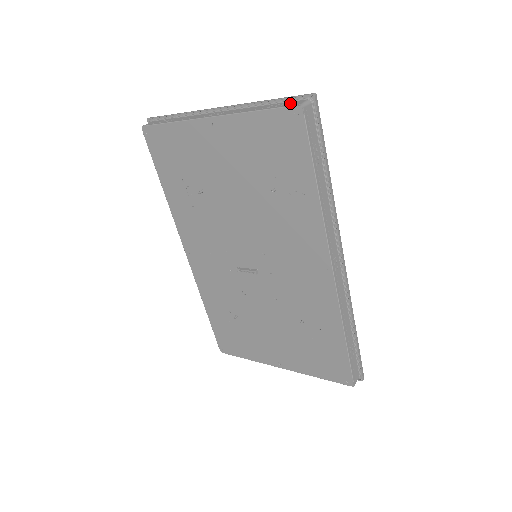
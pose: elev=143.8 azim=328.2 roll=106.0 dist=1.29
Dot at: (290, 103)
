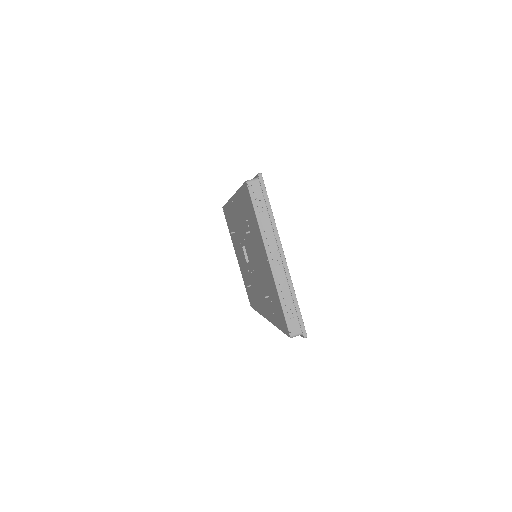
Dot at: (294, 324)
